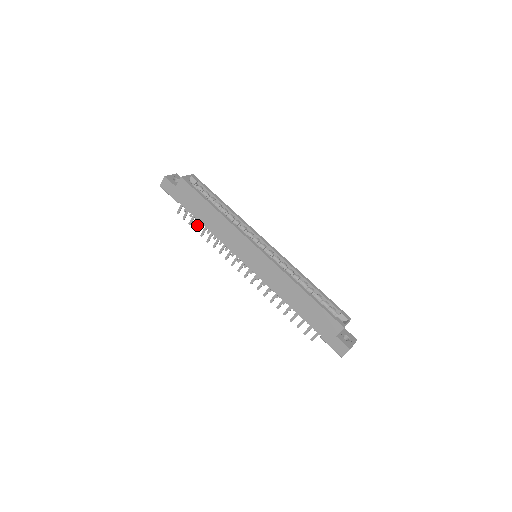
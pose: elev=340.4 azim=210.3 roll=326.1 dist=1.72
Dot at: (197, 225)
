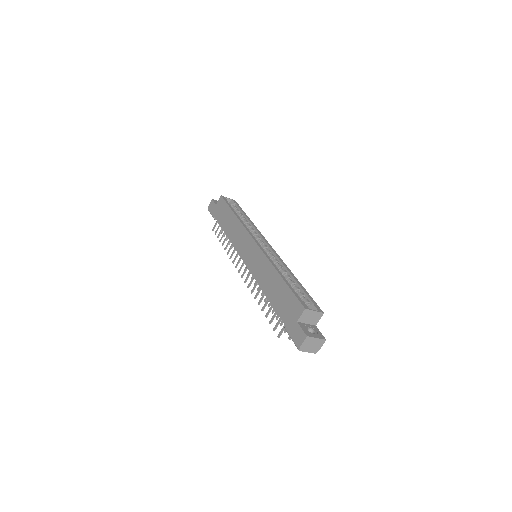
Dot at: (222, 236)
